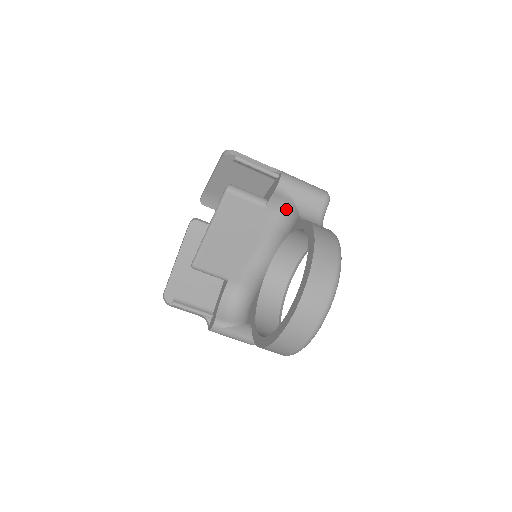
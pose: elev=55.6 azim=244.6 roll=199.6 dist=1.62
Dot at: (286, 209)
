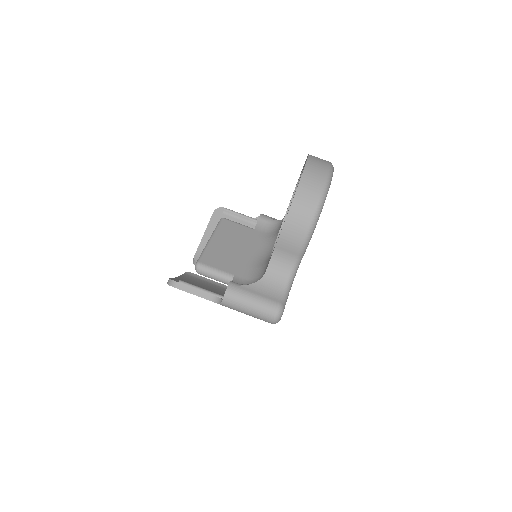
Dot at: (271, 228)
